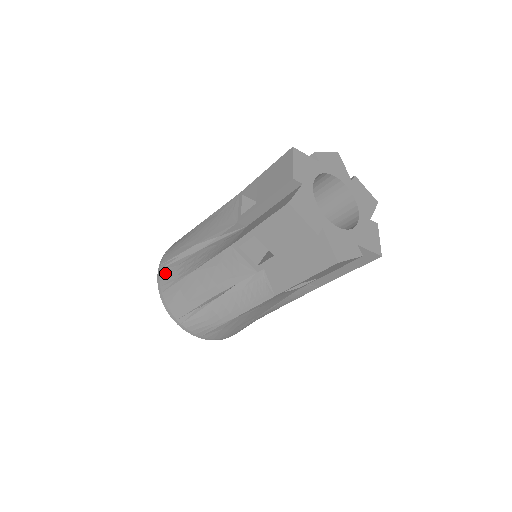
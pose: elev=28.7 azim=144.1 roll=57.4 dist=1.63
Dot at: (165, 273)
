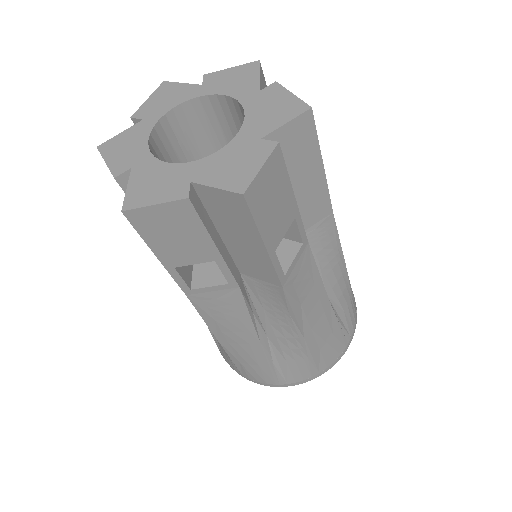
Dot at: occluded
